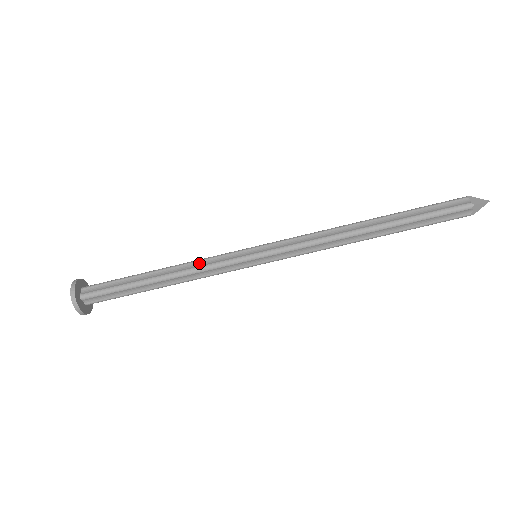
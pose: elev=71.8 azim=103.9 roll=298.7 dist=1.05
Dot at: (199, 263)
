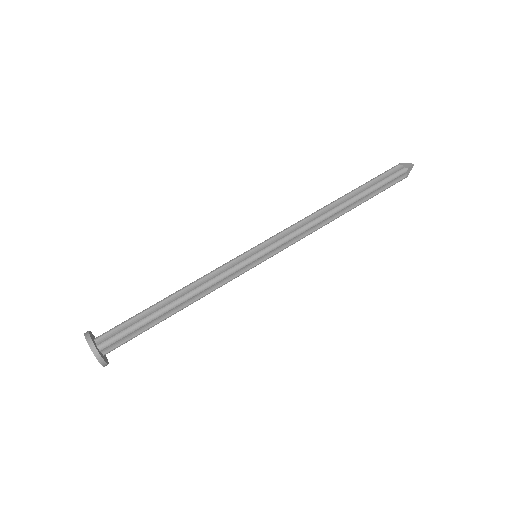
Dot at: (208, 277)
